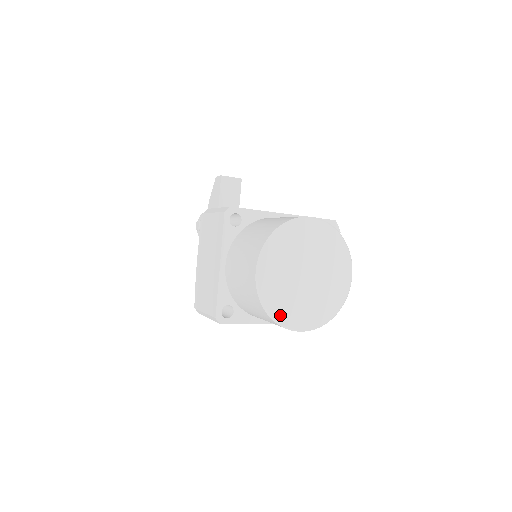
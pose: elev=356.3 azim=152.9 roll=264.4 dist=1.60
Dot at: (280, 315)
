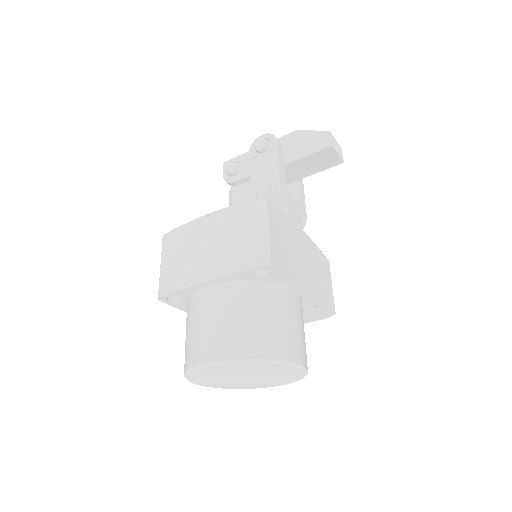
Dot at: (193, 378)
